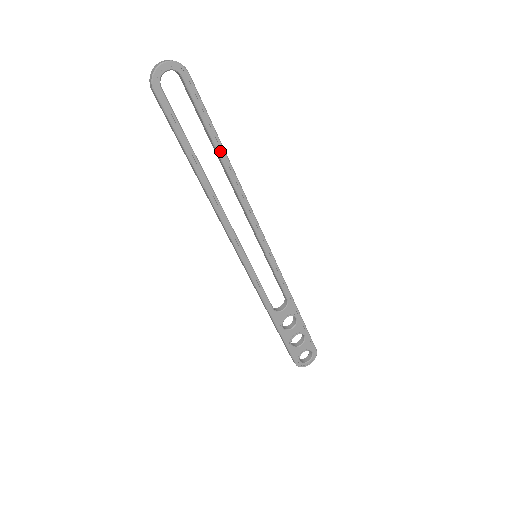
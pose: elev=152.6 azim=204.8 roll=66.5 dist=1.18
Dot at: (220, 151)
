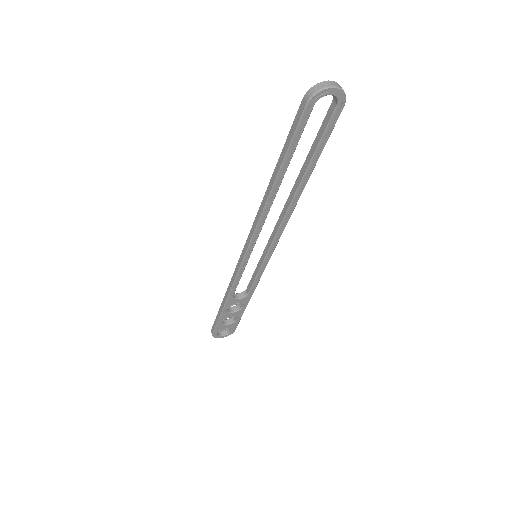
Dot at: (306, 175)
